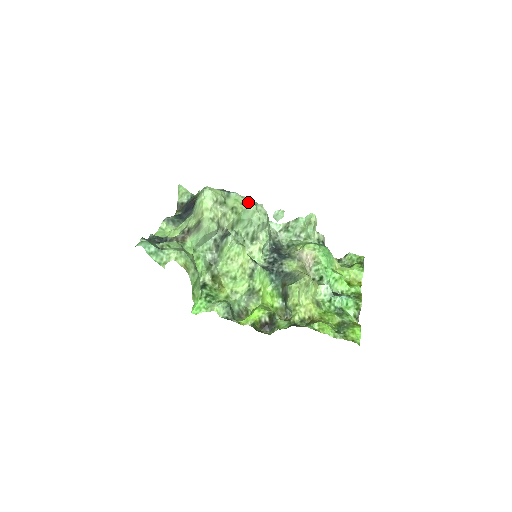
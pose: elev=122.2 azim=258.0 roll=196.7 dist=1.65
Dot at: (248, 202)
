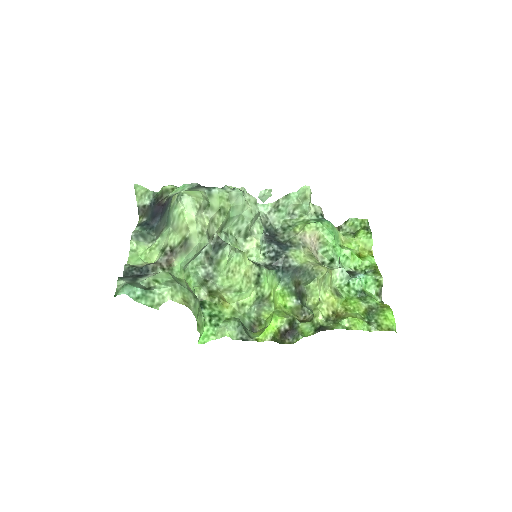
Dot at: (235, 196)
